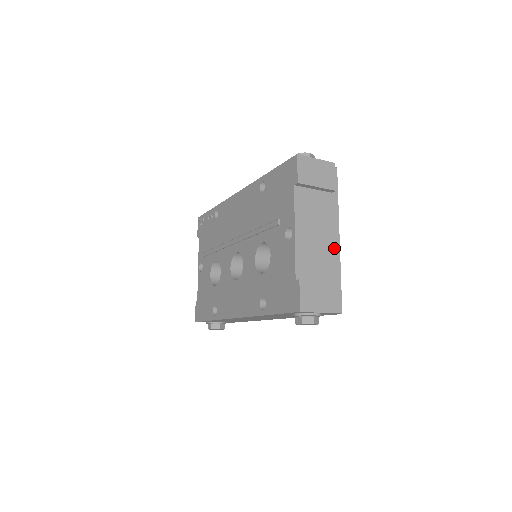
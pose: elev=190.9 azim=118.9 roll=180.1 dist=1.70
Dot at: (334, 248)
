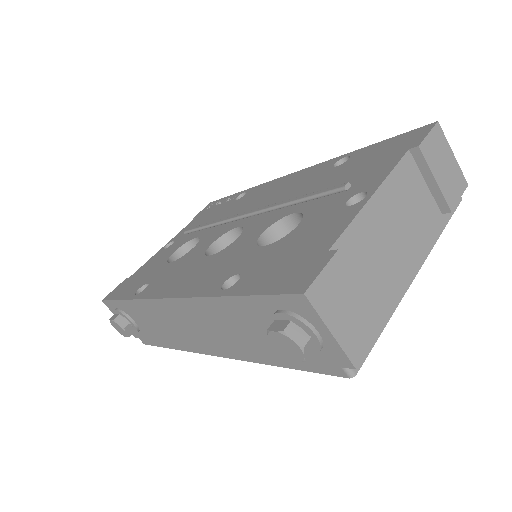
Dot at: (403, 277)
